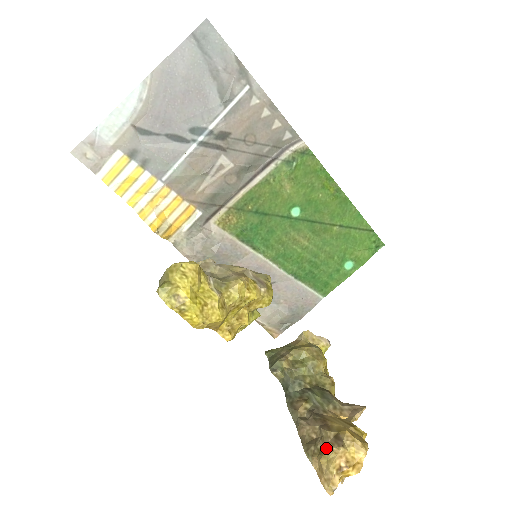
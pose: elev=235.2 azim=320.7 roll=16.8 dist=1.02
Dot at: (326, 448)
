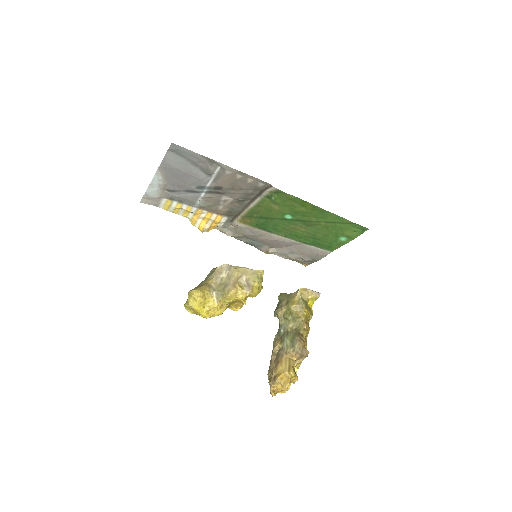
Dot at: (270, 380)
